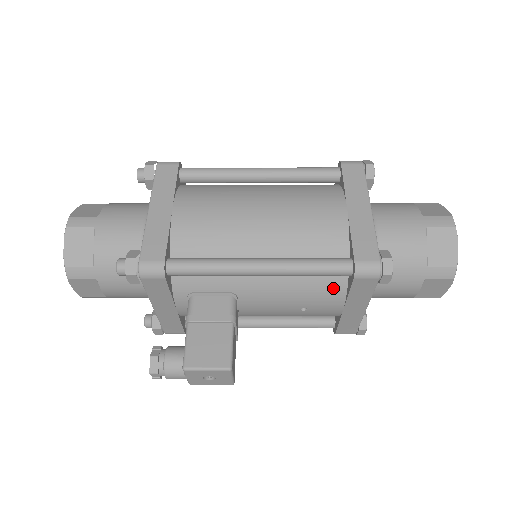
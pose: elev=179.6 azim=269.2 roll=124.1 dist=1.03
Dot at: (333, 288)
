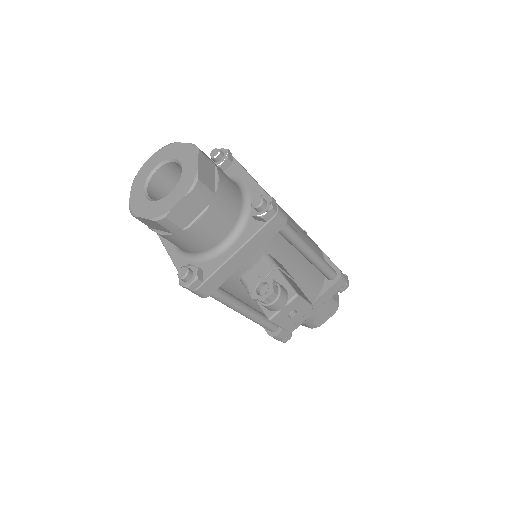
Dot at: (317, 287)
